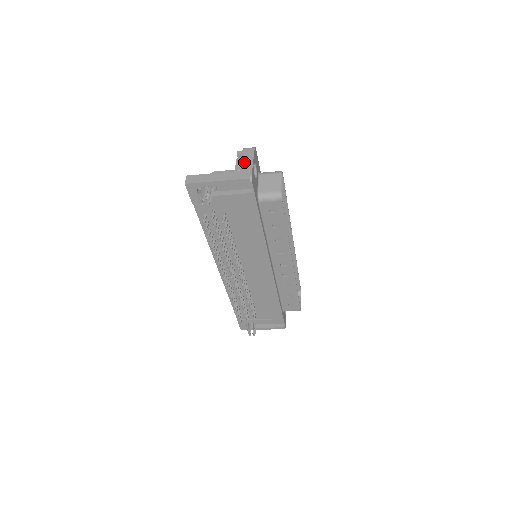
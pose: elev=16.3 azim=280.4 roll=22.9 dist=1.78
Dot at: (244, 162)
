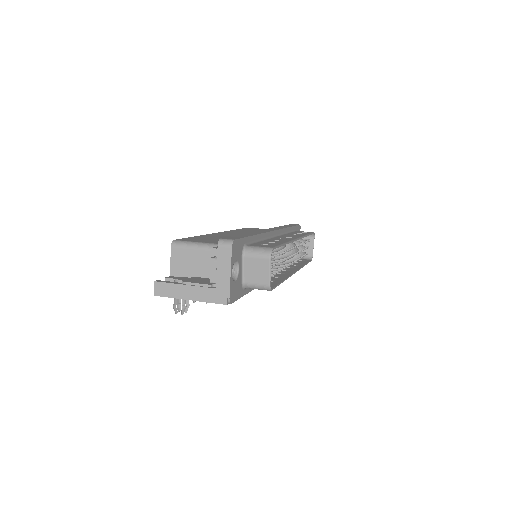
Dot at: (219, 273)
